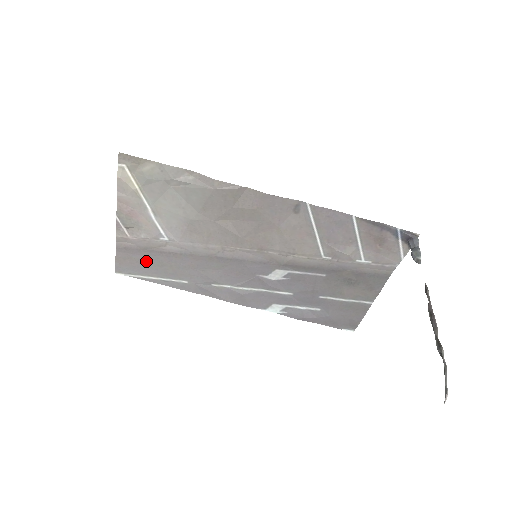
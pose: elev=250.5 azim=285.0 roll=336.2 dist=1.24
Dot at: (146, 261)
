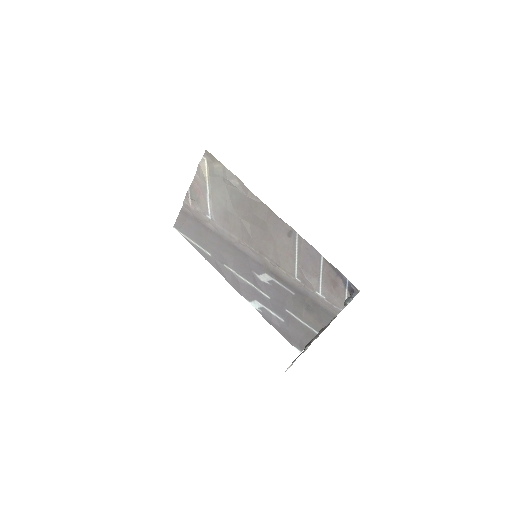
Dot at: (193, 228)
